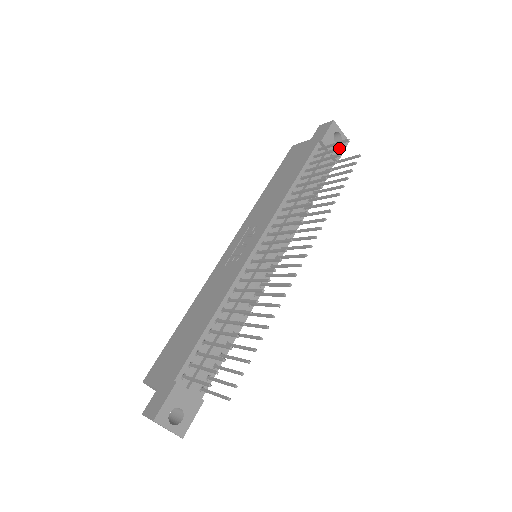
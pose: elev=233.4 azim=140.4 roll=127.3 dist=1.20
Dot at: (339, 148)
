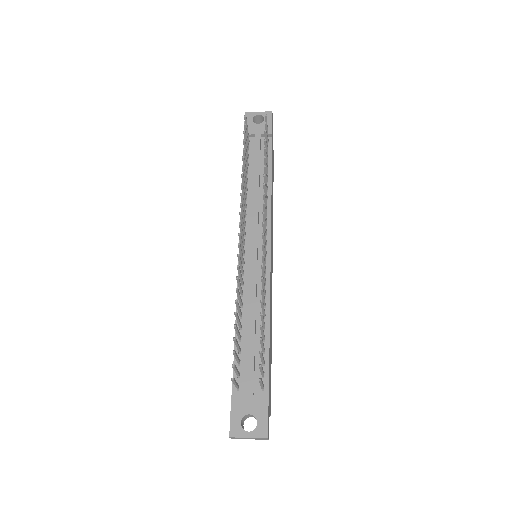
Dot at: (244, 128)
